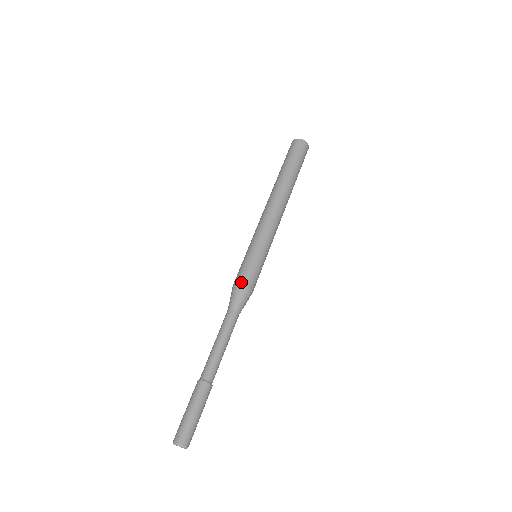
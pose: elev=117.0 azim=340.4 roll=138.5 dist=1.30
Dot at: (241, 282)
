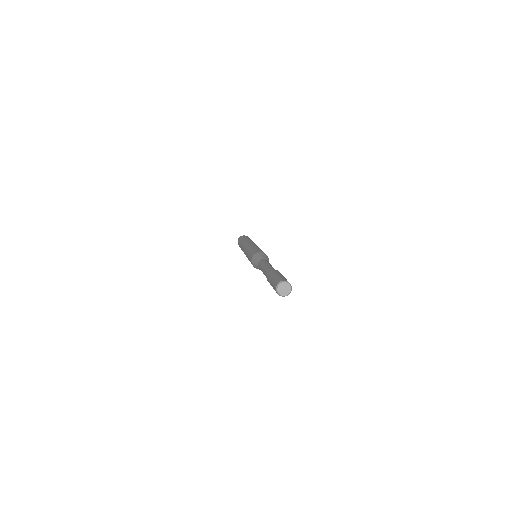
Dot at: (261, 252)
